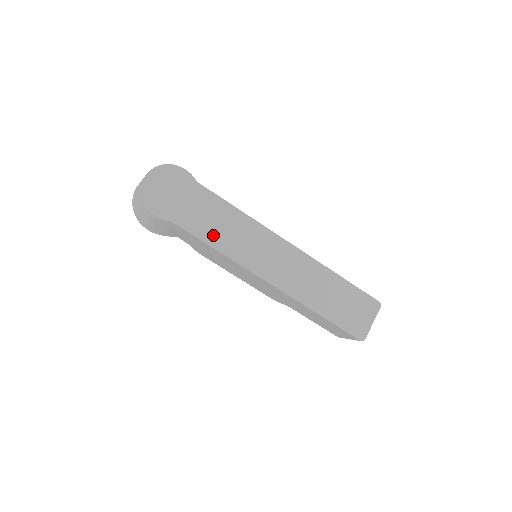
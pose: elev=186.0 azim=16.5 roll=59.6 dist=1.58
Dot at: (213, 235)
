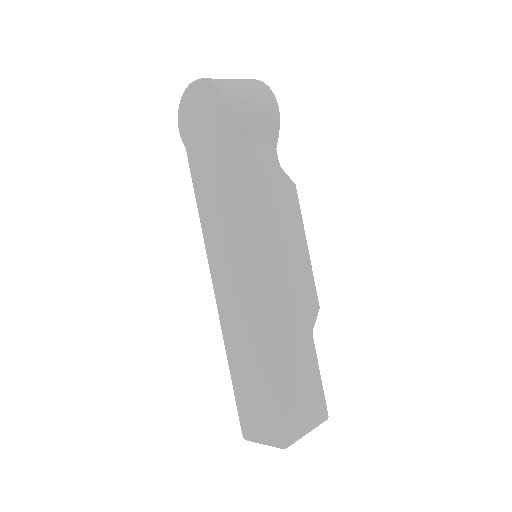
Dot at: (204, 196)
